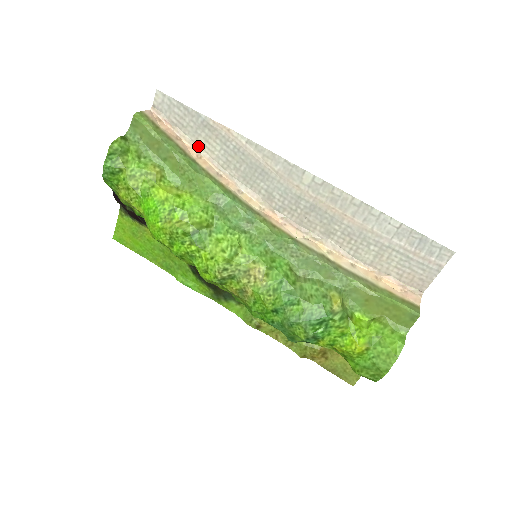
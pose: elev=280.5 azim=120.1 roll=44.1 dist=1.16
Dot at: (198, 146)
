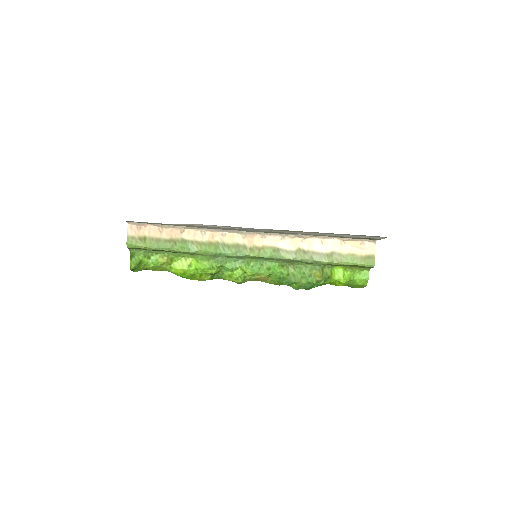
Dot at: (177, 226)
